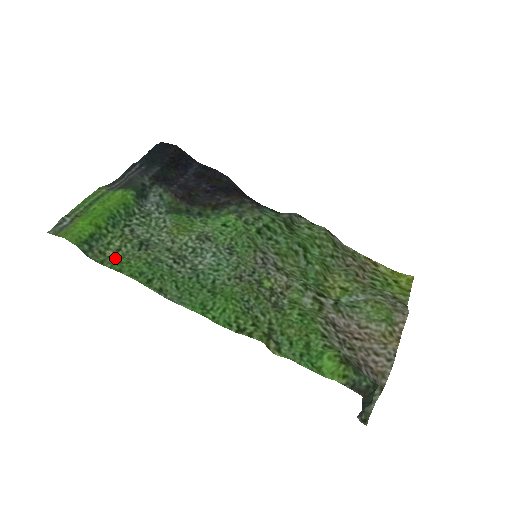
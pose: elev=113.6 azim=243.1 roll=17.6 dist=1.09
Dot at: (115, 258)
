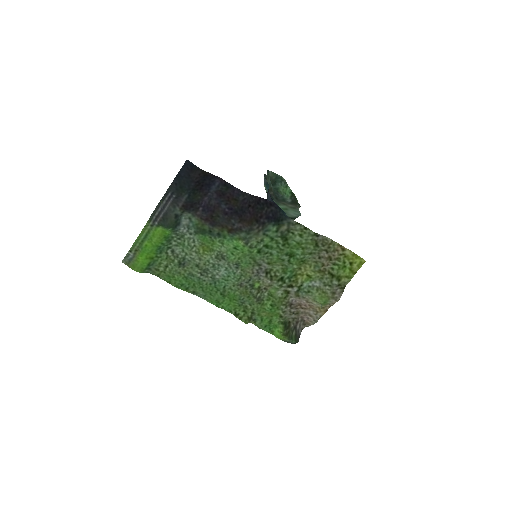
Dot at: (165, 273)
